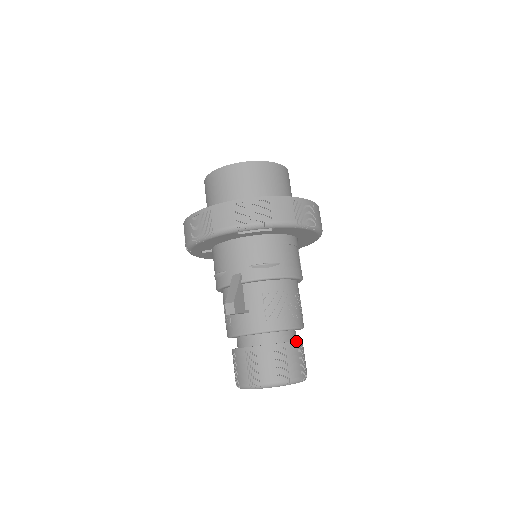
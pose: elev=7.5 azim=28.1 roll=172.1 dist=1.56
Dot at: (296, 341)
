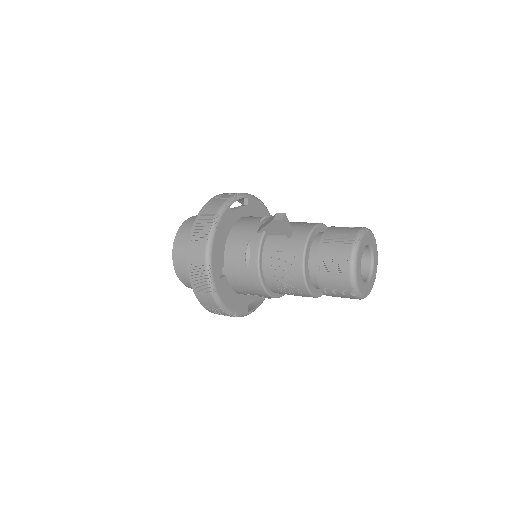
Dot at: occluded
